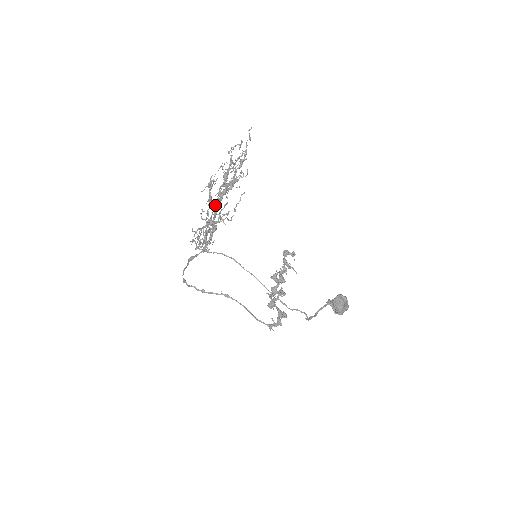
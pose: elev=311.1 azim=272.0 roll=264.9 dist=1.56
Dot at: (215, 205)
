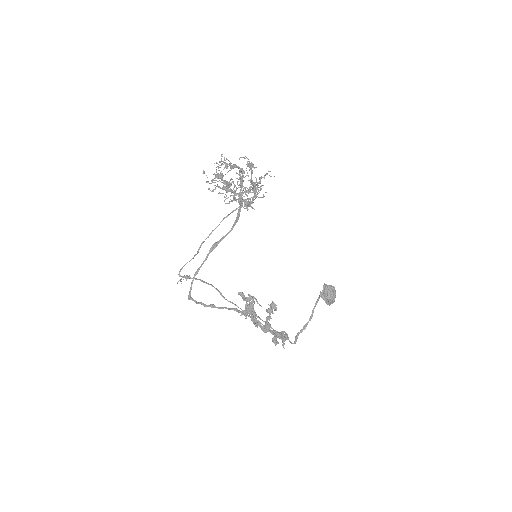
Dot at: (252, 170)
